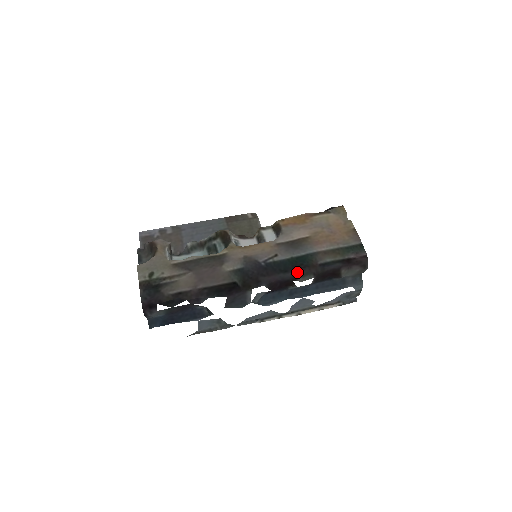
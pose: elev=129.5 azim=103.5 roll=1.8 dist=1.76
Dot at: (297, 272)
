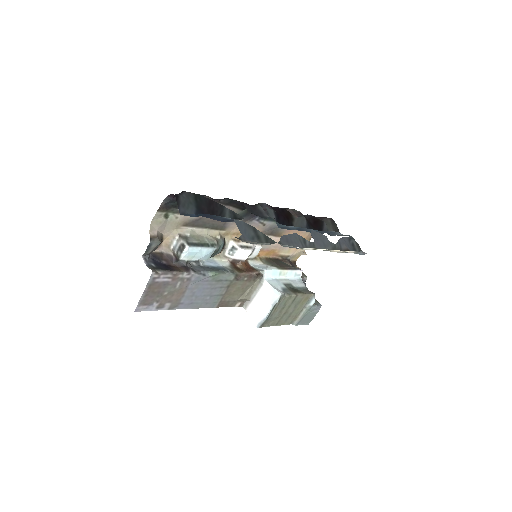
Dot at: occluded
